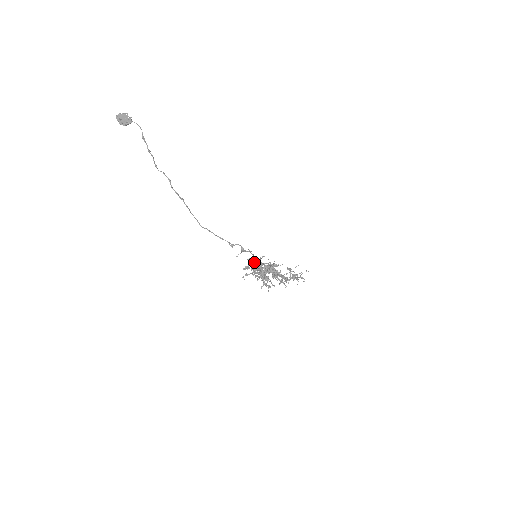
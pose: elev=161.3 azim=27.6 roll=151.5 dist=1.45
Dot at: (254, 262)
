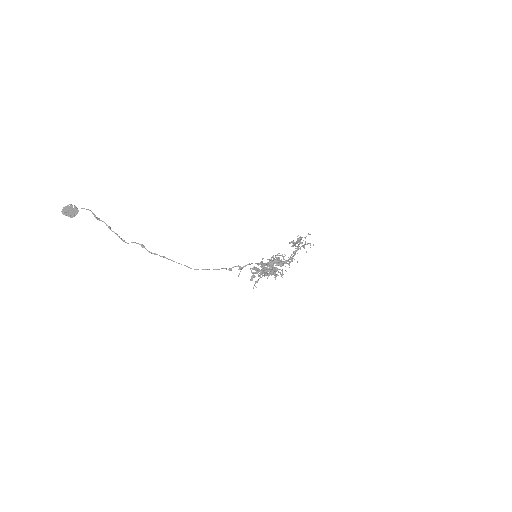
Dot at: (257, 269)
